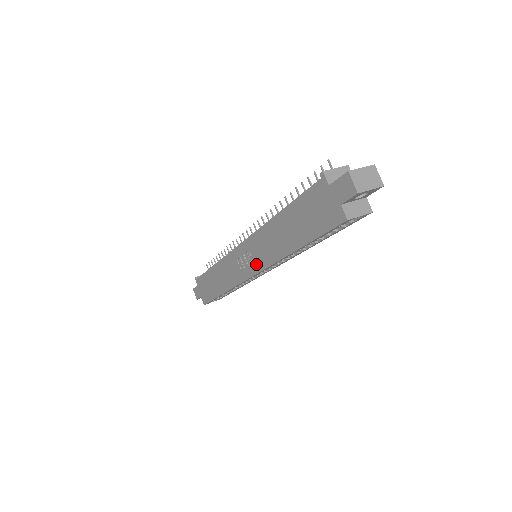
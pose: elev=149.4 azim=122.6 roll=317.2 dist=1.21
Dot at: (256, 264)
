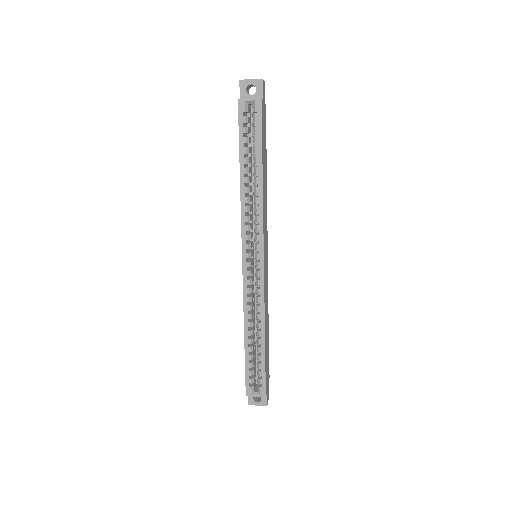
Dot at: occluded
